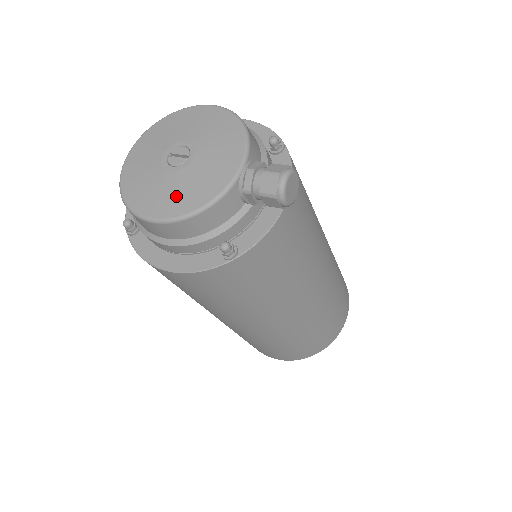
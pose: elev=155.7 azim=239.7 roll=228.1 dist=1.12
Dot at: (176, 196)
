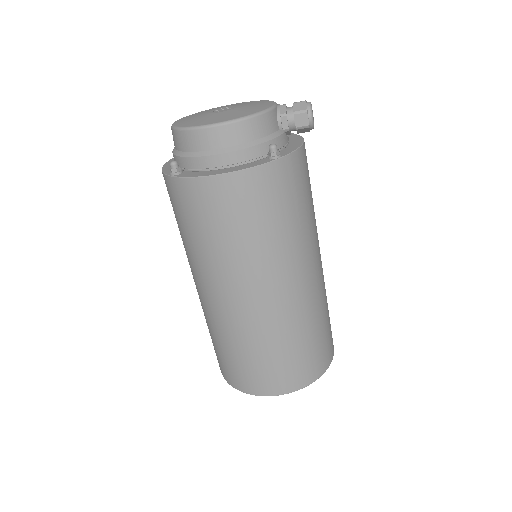
Dot at: (232, 114)
